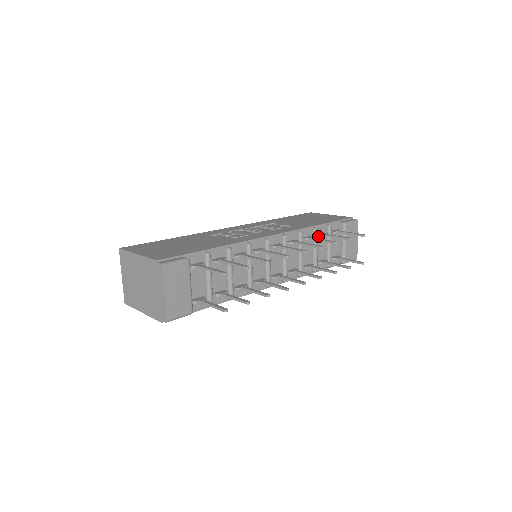
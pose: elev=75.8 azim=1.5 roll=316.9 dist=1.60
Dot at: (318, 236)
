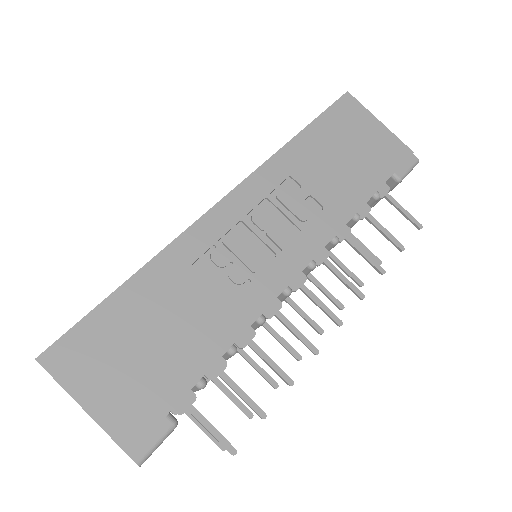
Dot at: occluded
